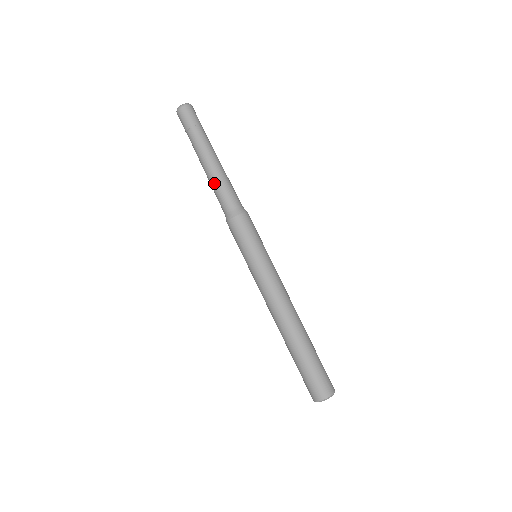
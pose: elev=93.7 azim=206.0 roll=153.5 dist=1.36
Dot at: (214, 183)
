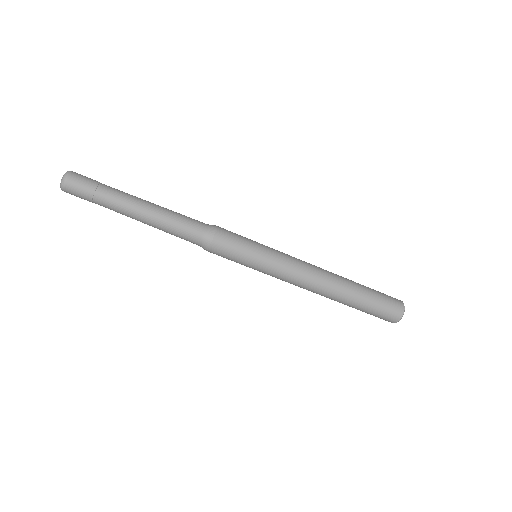
Dot at: occluded
